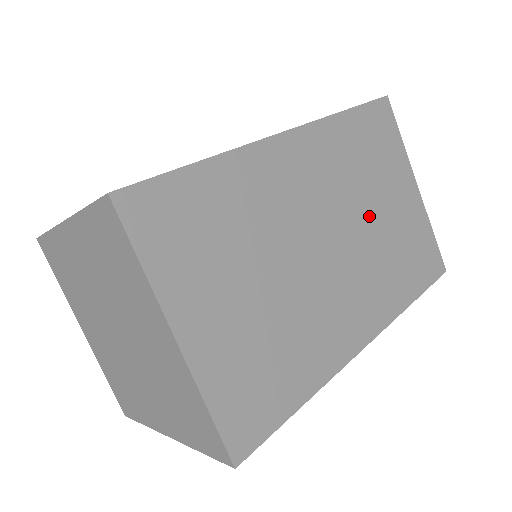
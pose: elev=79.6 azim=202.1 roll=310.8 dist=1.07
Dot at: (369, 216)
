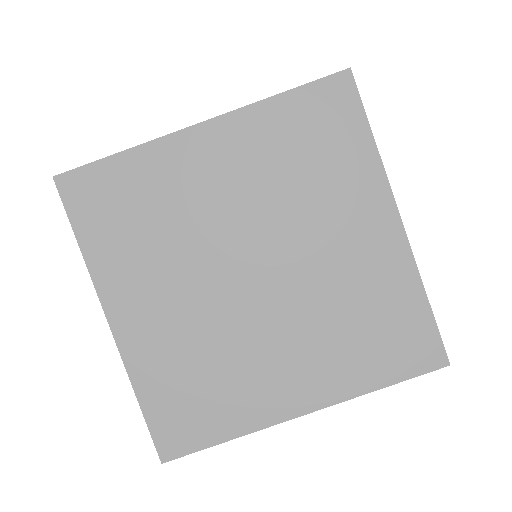
Dot at: occluded
